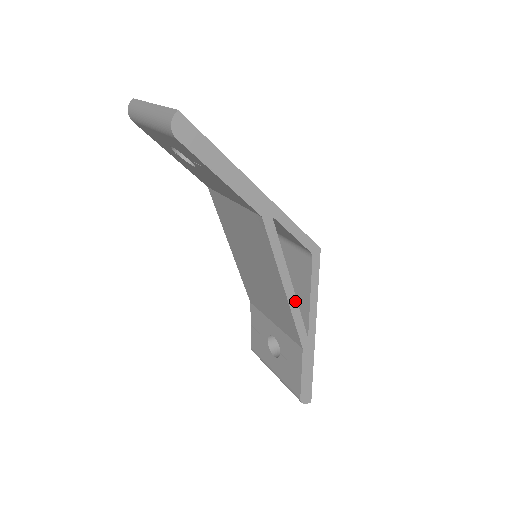
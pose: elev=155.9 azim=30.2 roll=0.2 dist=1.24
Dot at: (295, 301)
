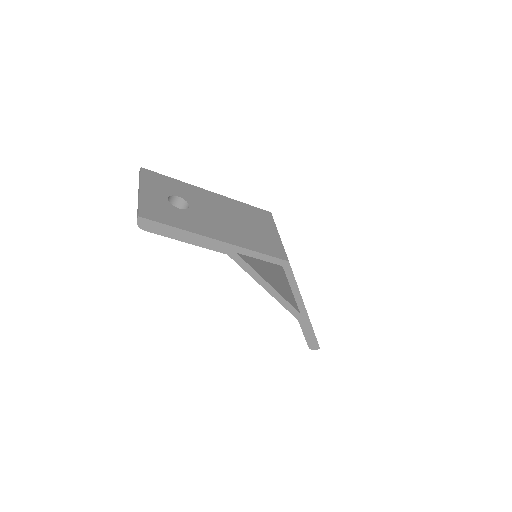
Dot at: (279, 295)
